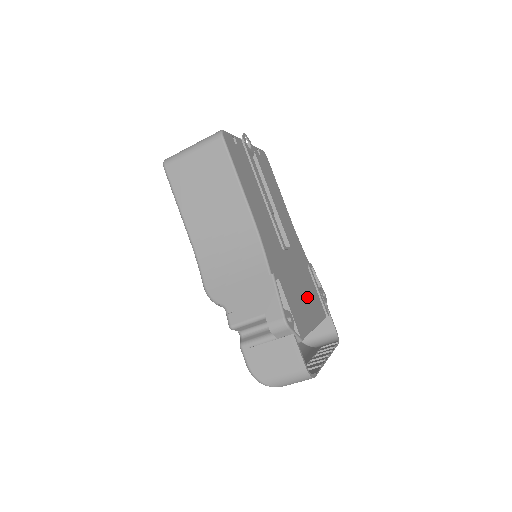
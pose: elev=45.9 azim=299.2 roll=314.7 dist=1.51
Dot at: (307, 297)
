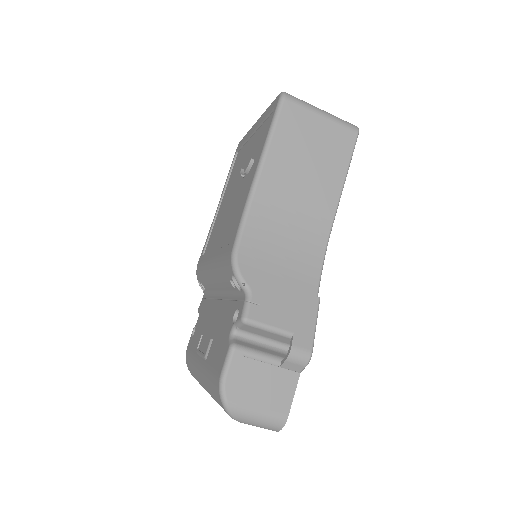
Dot at: occluded
